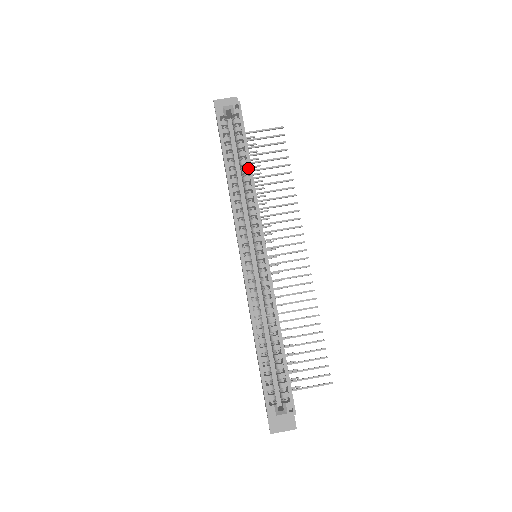
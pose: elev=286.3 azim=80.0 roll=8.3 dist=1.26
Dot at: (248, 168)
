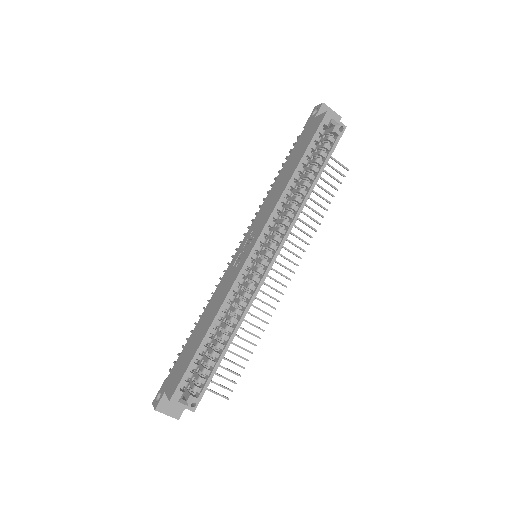
Dot at: (311, 185)
